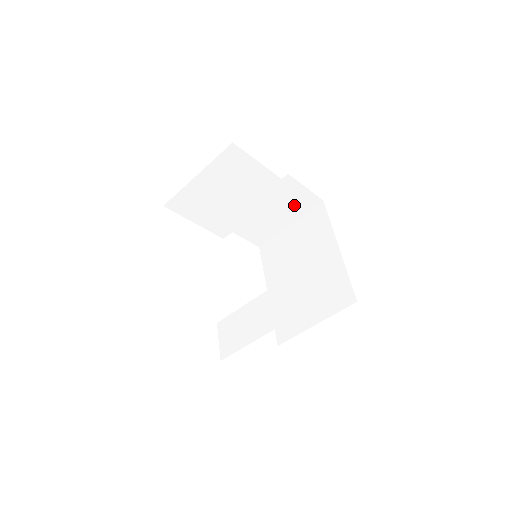
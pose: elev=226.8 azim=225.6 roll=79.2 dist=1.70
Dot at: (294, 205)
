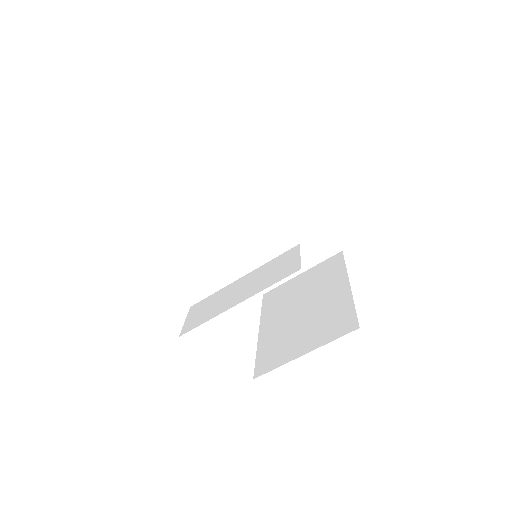
Dot at: (310, 247)
